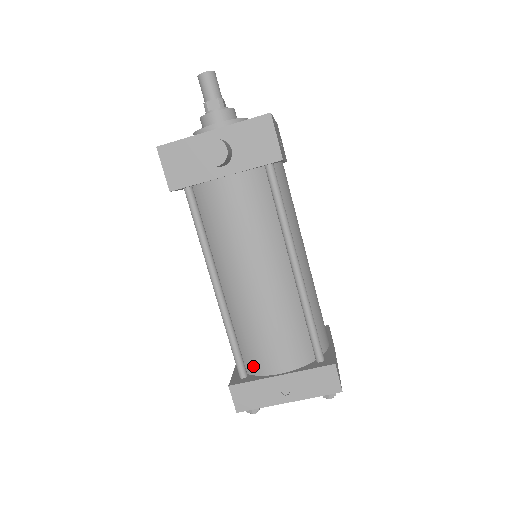
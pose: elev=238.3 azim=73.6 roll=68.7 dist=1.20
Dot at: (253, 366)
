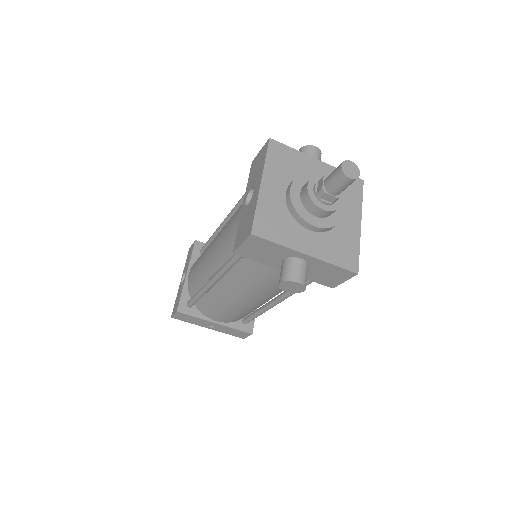
Dot at: (201, 308)
